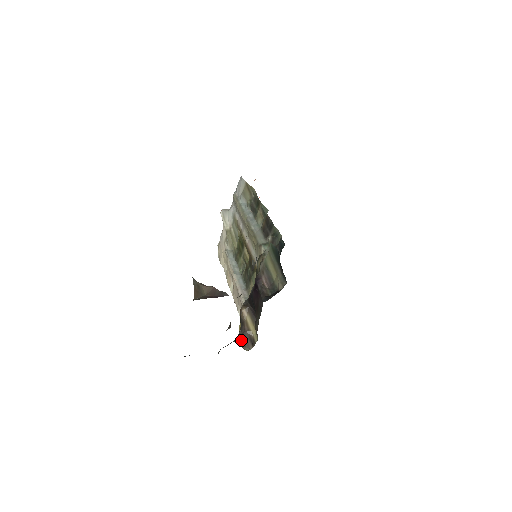
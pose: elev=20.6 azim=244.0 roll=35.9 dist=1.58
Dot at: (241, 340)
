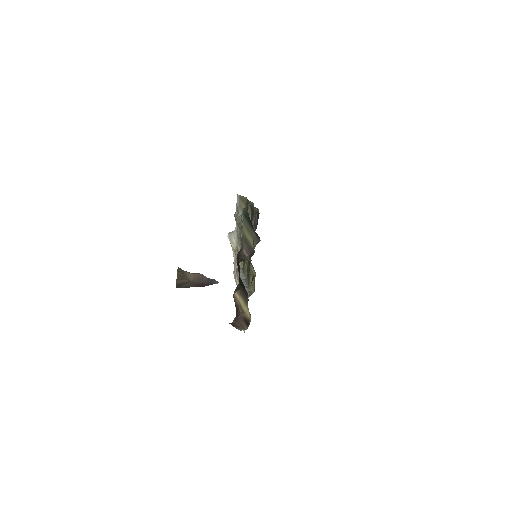
Dot at: (235, 323)
